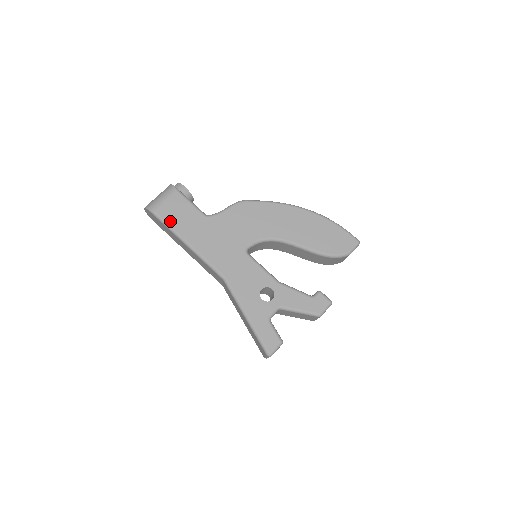
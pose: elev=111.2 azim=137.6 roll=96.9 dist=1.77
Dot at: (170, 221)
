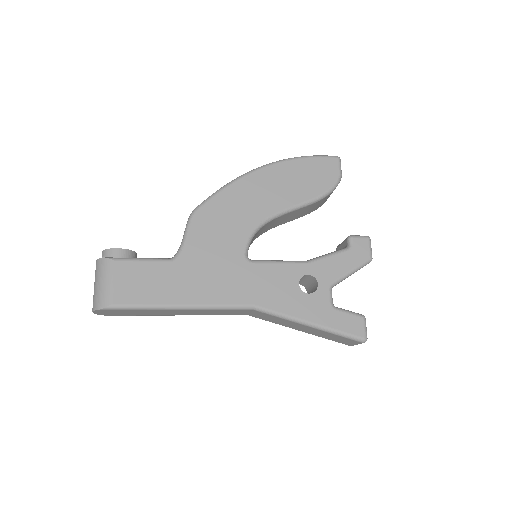
Dot at: (140, 300)
